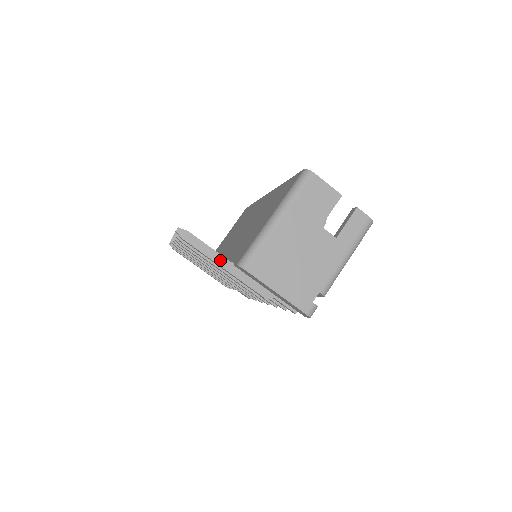
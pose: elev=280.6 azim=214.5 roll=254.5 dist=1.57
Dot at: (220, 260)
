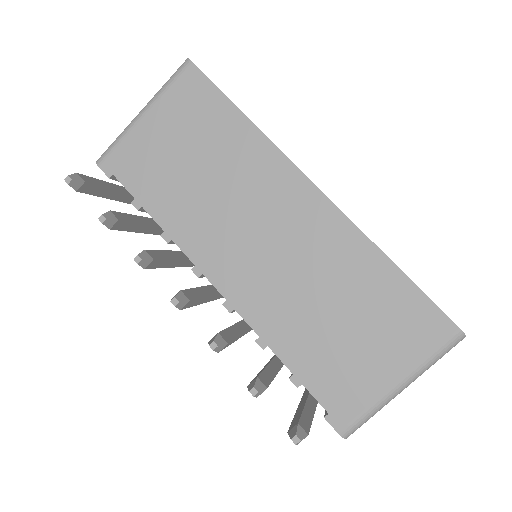
Dot at: occluded
